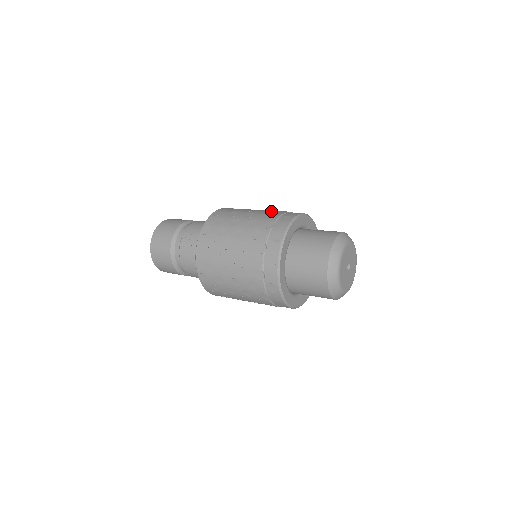
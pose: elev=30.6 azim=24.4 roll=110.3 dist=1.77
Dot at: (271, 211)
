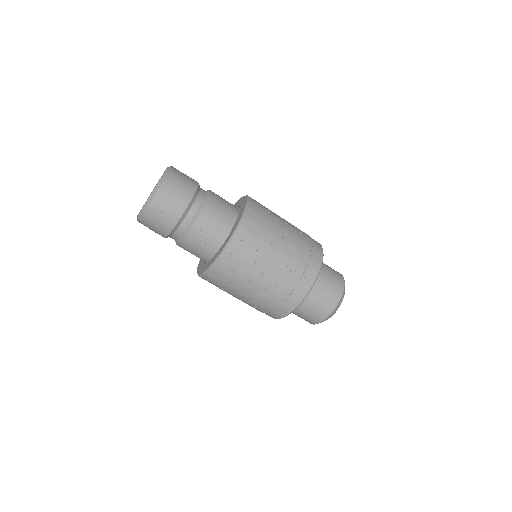
Dot at: (296, 252)
